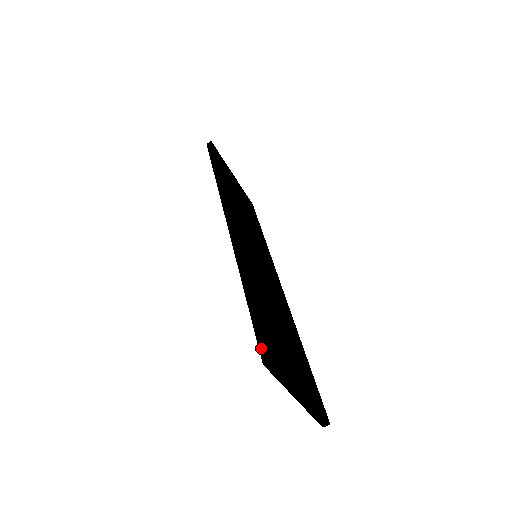
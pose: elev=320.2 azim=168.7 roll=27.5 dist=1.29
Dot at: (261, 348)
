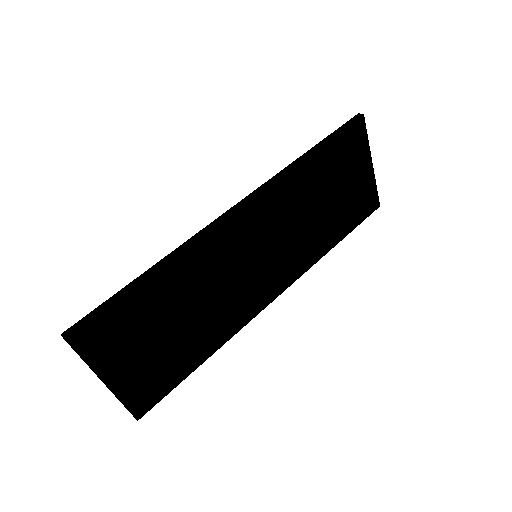
Dot at: (76, 324)
